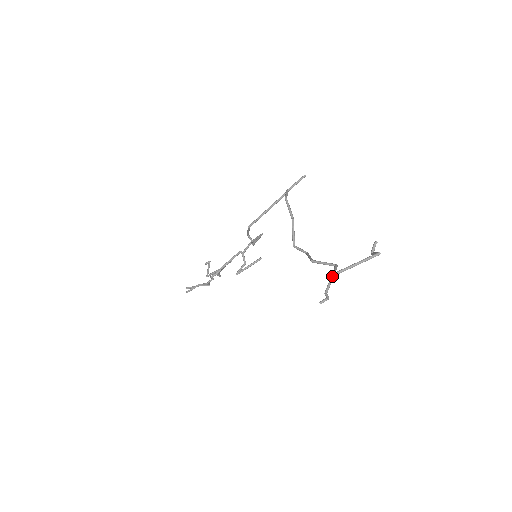
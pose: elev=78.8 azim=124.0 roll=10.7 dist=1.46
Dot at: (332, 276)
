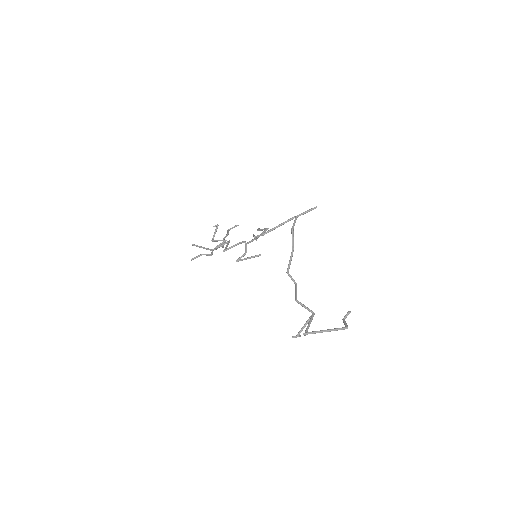
Dot at: (305, 334)
